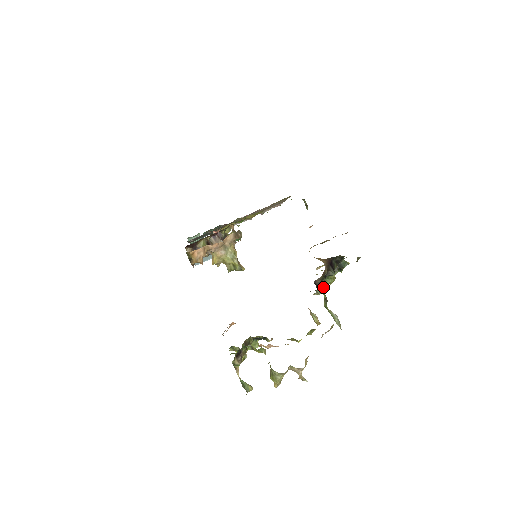
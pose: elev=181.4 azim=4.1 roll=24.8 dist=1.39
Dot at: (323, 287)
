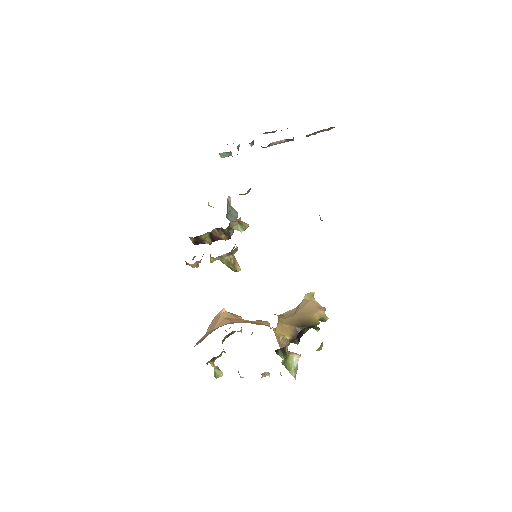
Dot at: occluded
